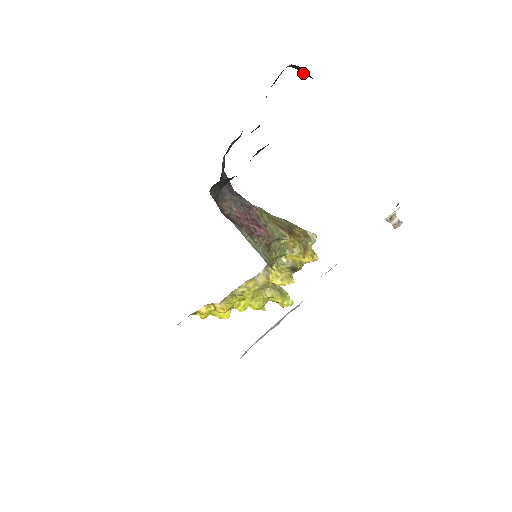
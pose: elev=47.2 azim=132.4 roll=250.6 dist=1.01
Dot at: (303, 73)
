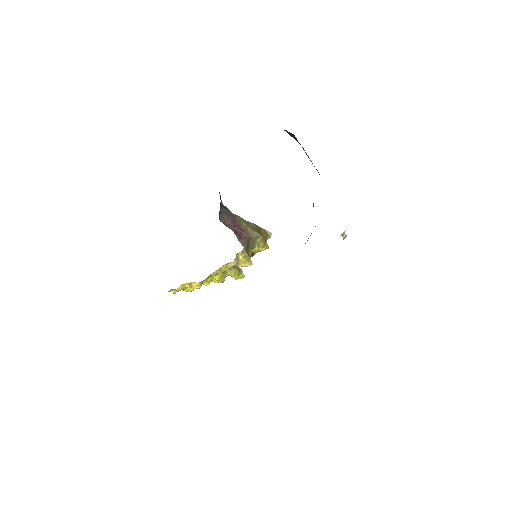
Dot at: (290, 135)
